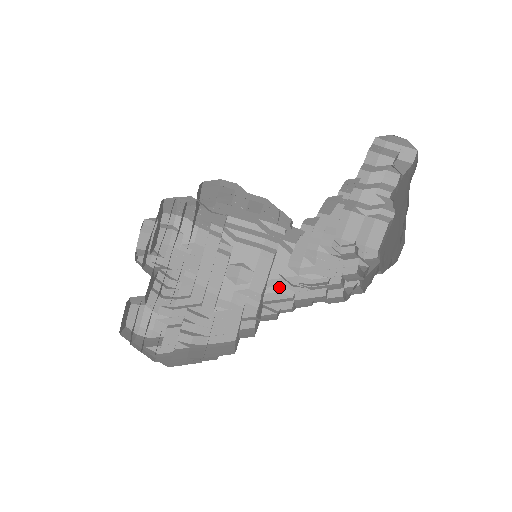
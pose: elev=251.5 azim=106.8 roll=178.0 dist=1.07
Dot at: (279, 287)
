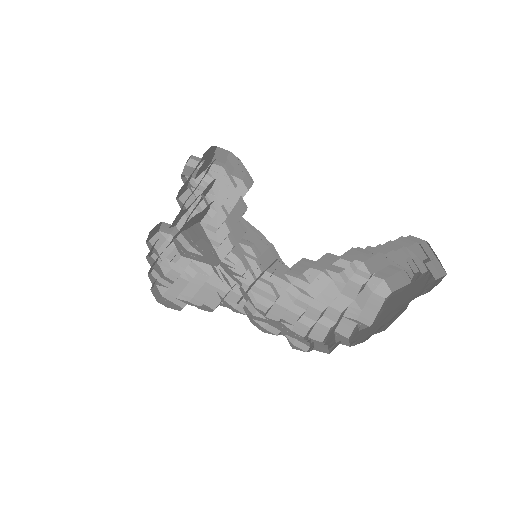
Dot at: (271, 283)
